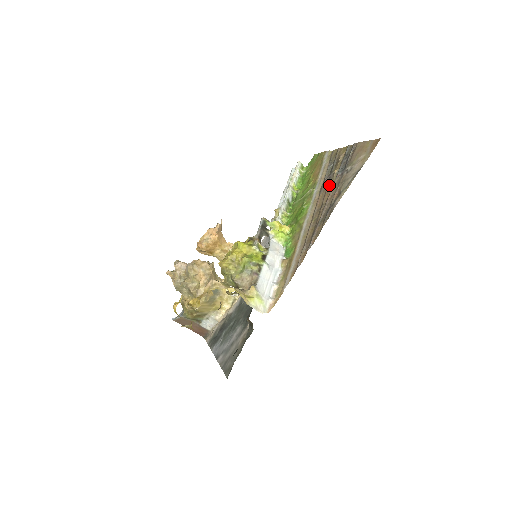
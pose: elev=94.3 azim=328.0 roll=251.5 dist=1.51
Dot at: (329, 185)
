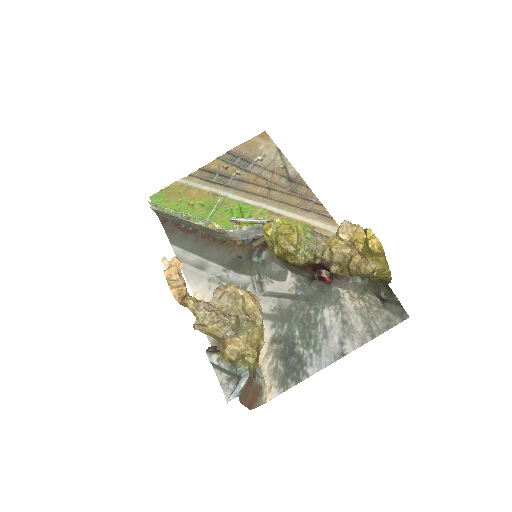
Dot at: (247, 179)
